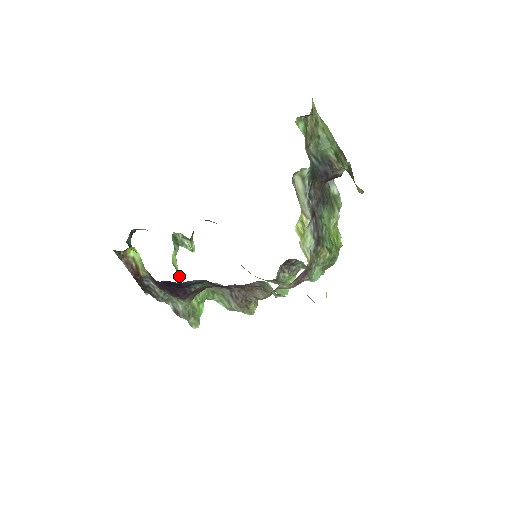
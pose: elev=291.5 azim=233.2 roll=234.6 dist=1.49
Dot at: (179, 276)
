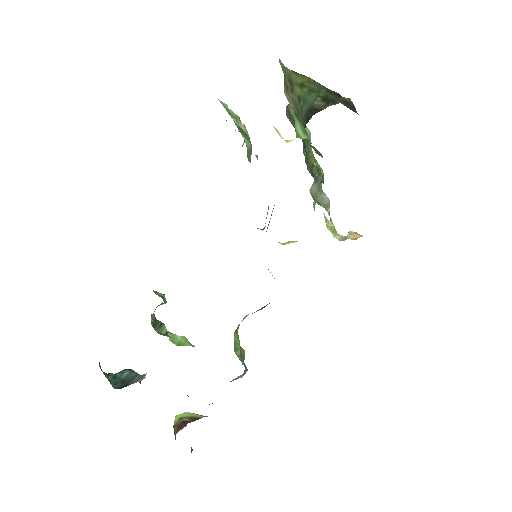
Dot at: (186, 339)
